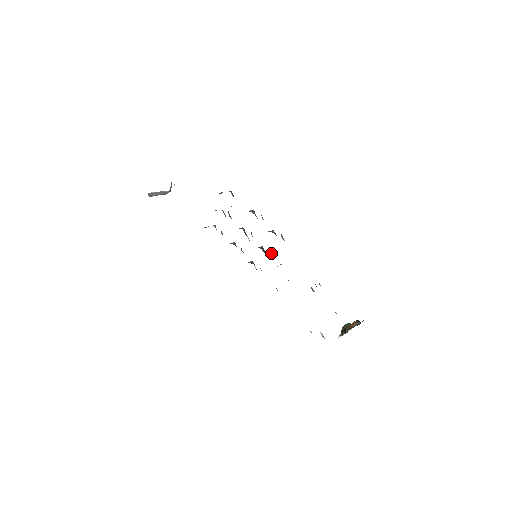
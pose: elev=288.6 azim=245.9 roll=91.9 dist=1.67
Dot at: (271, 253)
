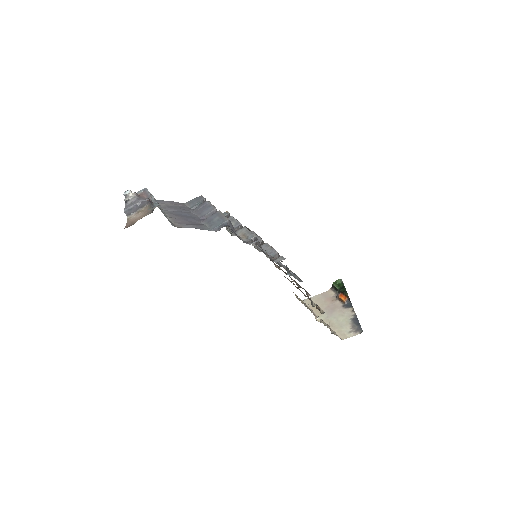
Dot at: occluded
